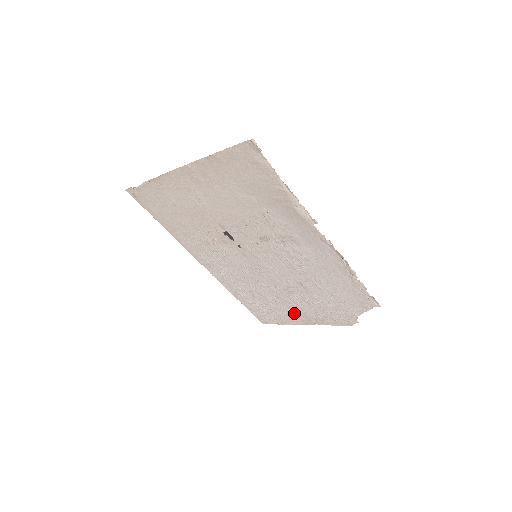
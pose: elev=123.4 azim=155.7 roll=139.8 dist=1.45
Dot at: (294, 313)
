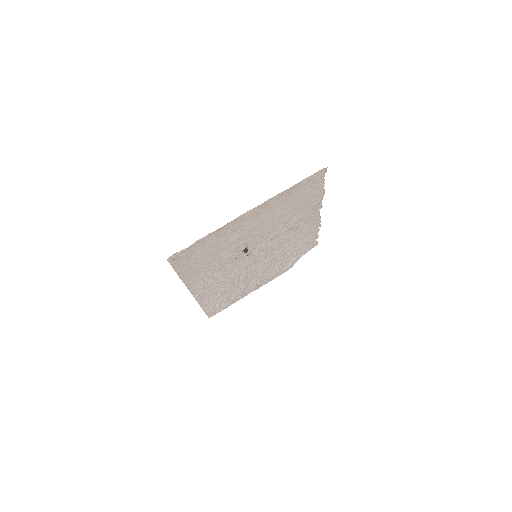
Dot at: (248, 289)
